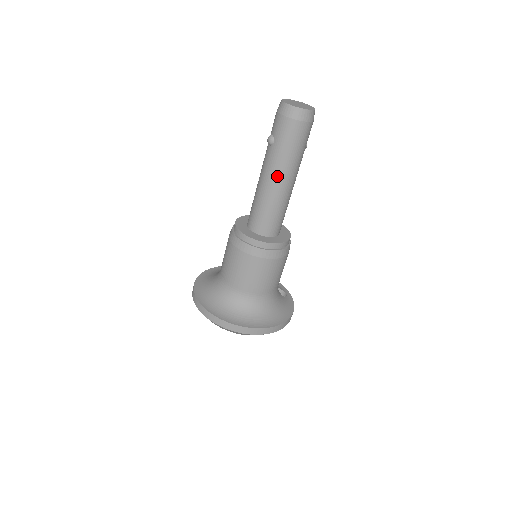
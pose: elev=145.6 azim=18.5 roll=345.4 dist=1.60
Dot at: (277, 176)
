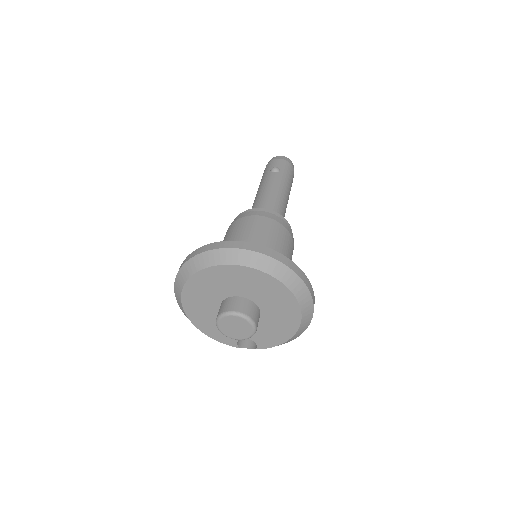
Dot at: (286, 190)
